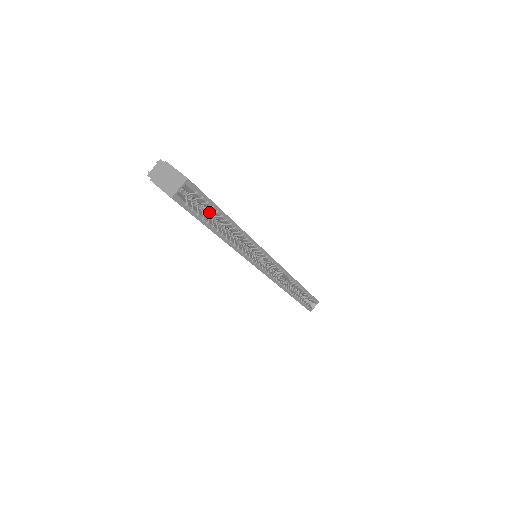
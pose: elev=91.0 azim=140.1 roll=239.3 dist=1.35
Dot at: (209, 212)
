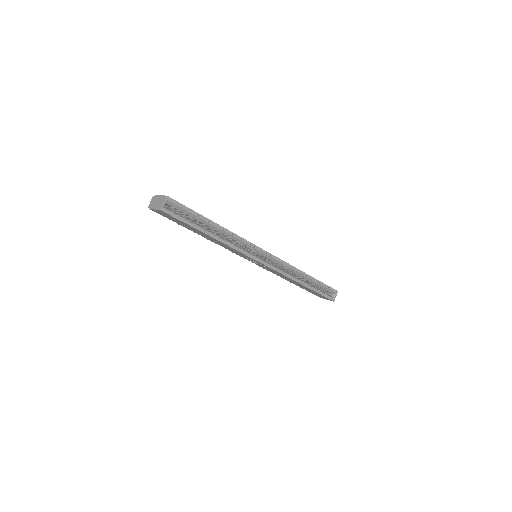
Dot at: (201, 225)
